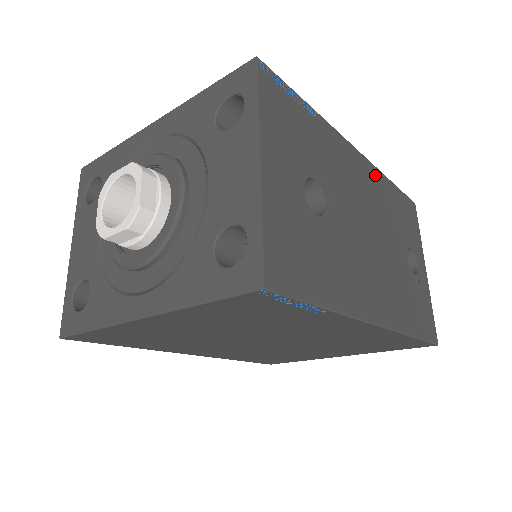
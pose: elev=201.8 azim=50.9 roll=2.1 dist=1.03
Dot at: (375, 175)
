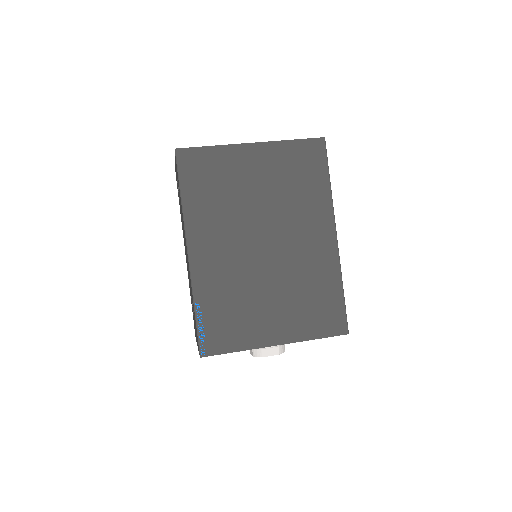
Dot at: occluded
